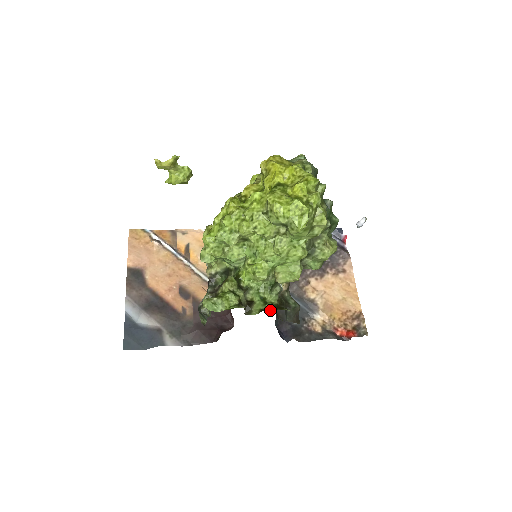
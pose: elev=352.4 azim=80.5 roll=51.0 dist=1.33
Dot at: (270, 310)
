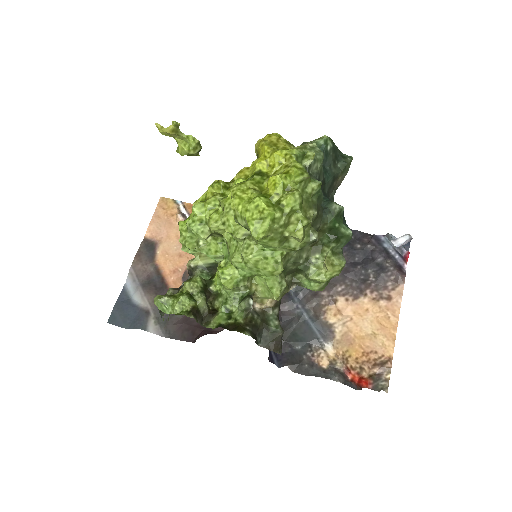
Dot at: (228, 328)
